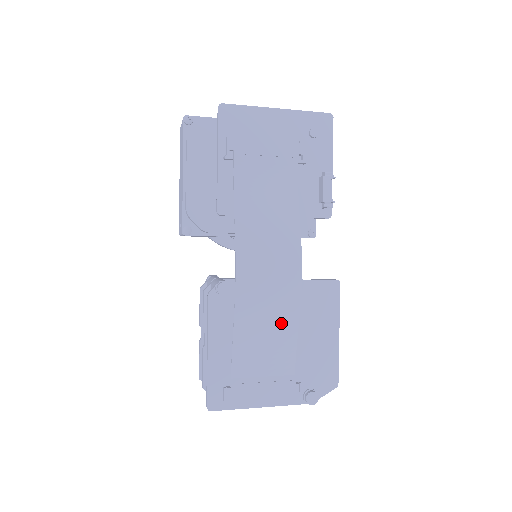
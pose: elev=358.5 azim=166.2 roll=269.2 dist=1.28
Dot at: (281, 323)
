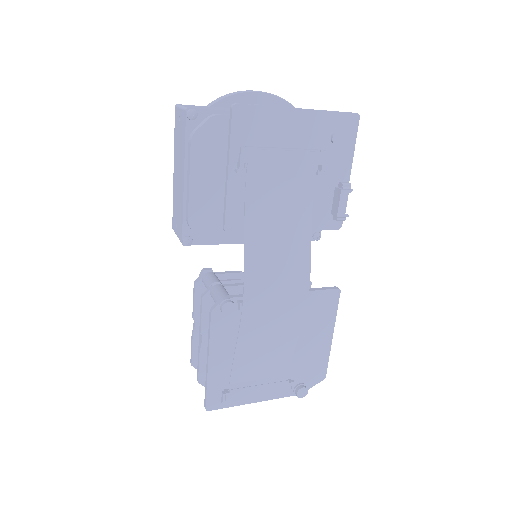
Dot at: (282, 337)
